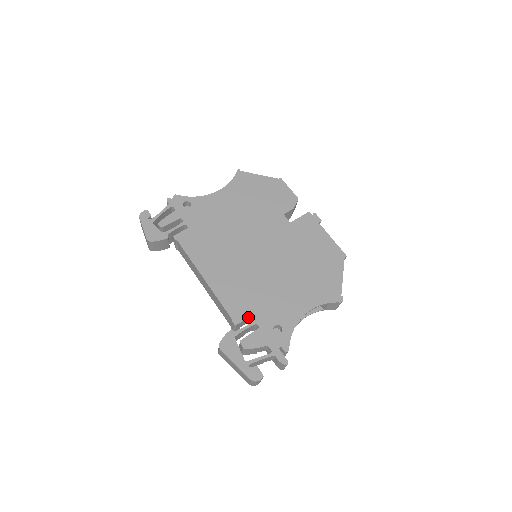
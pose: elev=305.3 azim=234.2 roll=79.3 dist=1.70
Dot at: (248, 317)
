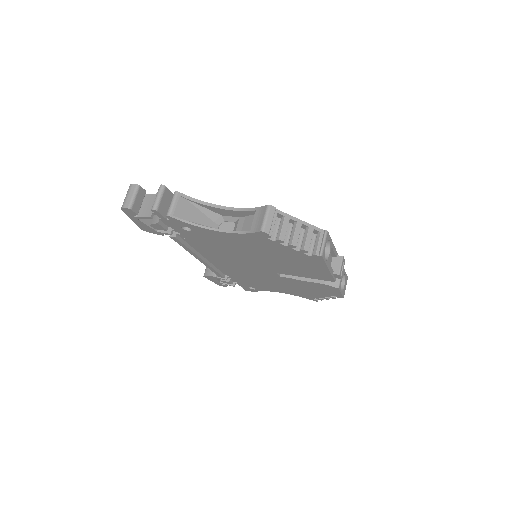
Dot at: occluded
